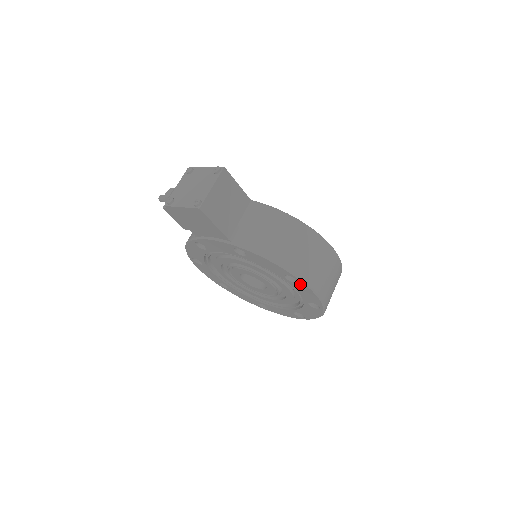
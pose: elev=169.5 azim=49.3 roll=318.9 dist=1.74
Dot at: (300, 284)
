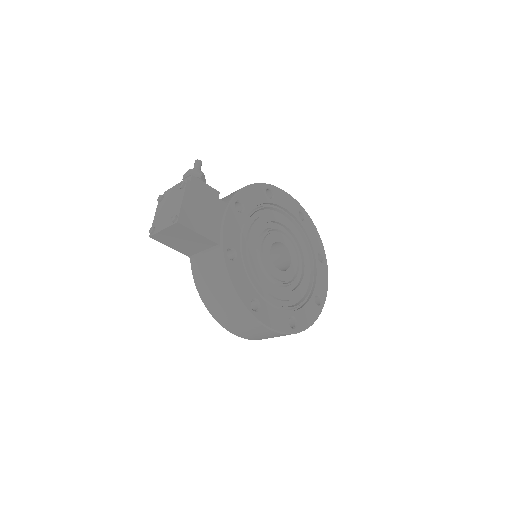
Dot at: occluded
